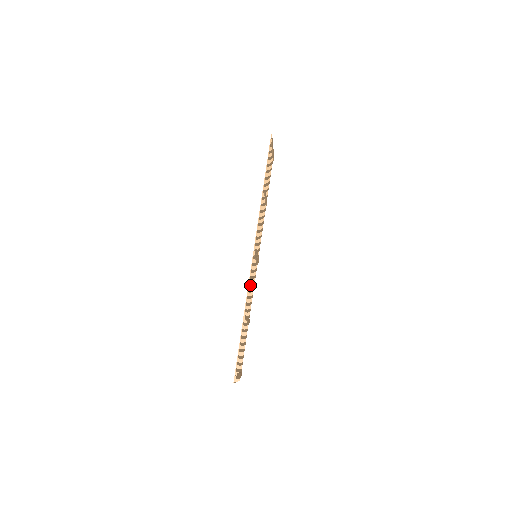
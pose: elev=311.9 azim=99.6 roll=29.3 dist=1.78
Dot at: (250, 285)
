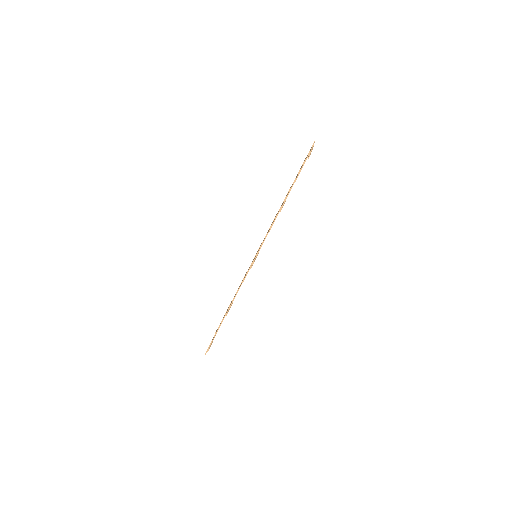
Dot at: occluded
